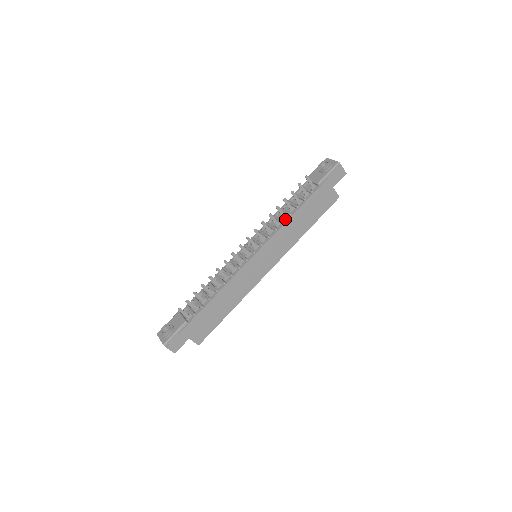
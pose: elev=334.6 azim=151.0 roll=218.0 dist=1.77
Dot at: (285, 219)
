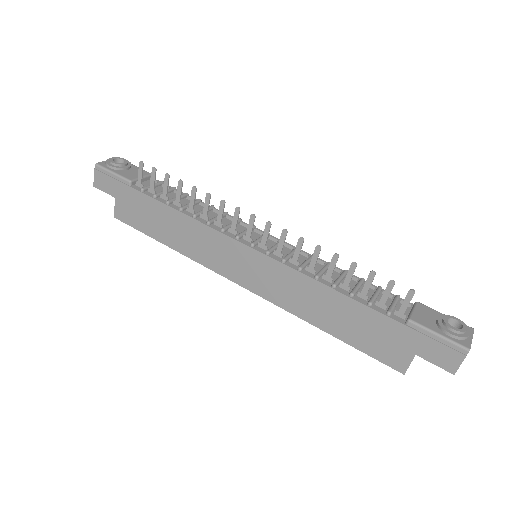
Dot at: (324, 279)
